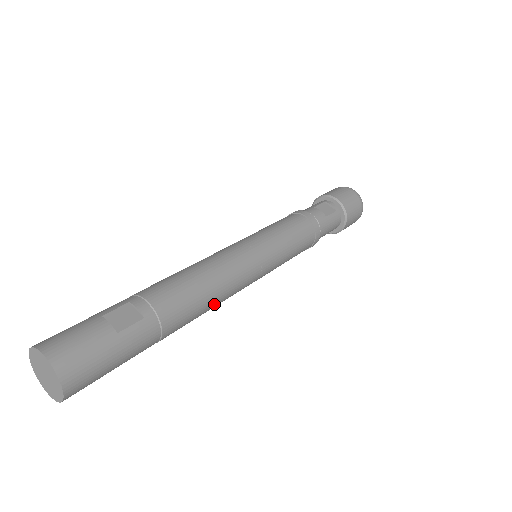
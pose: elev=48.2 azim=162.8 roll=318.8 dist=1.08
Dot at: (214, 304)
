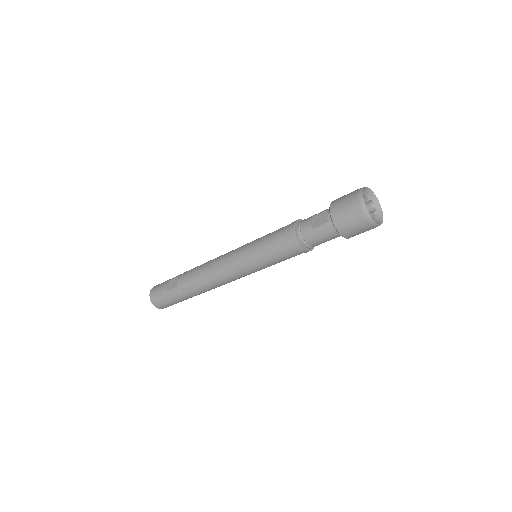
Dot at: (215, 285)
